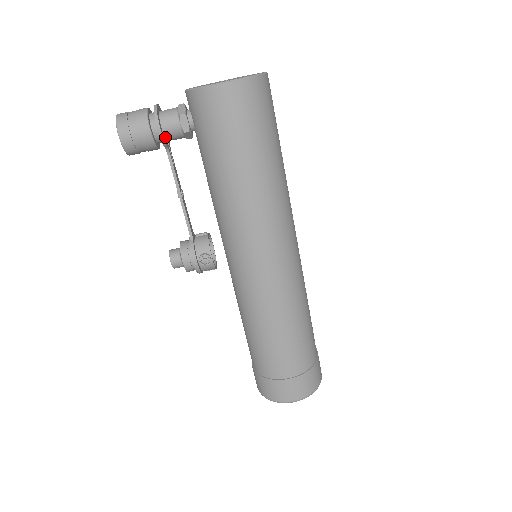
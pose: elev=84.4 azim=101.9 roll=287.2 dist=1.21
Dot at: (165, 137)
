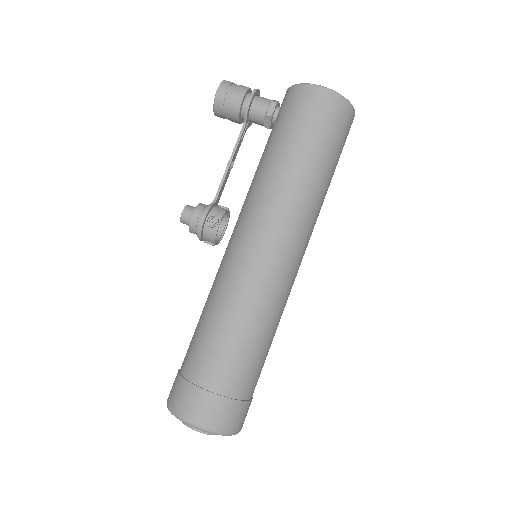
Dot at: (250, 112)
